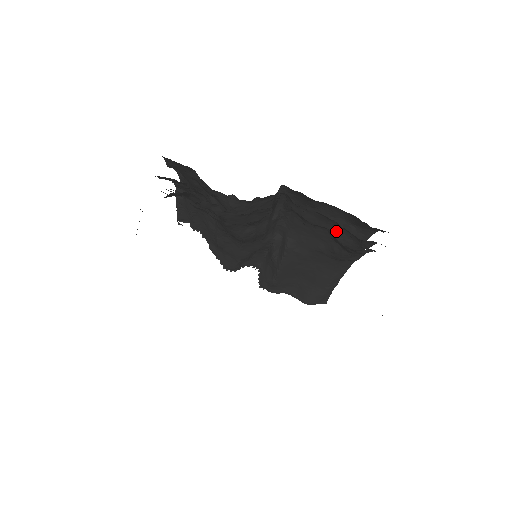
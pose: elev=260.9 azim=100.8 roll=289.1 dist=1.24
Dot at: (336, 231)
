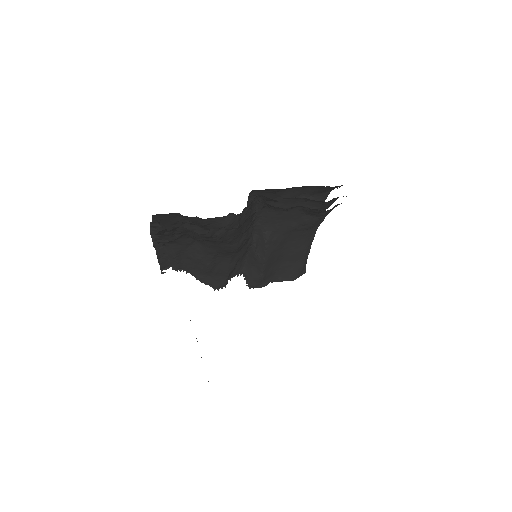
Dot at: occluded
